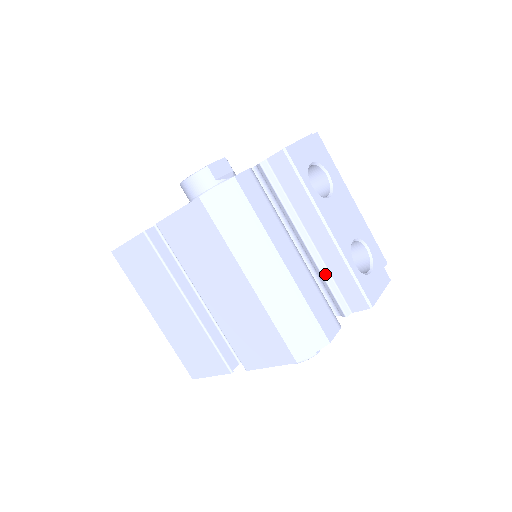
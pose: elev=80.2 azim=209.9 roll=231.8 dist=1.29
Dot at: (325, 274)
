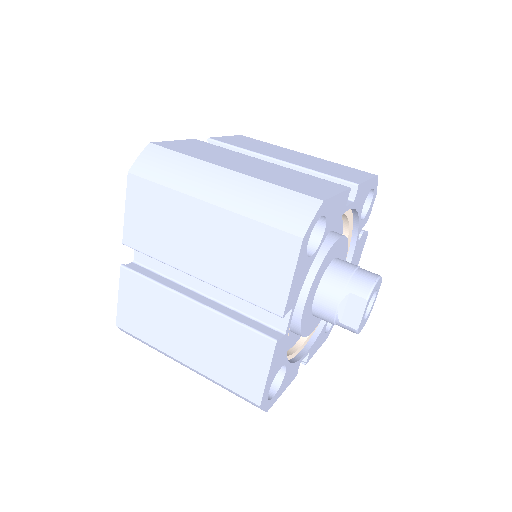
Dot at: occluded
